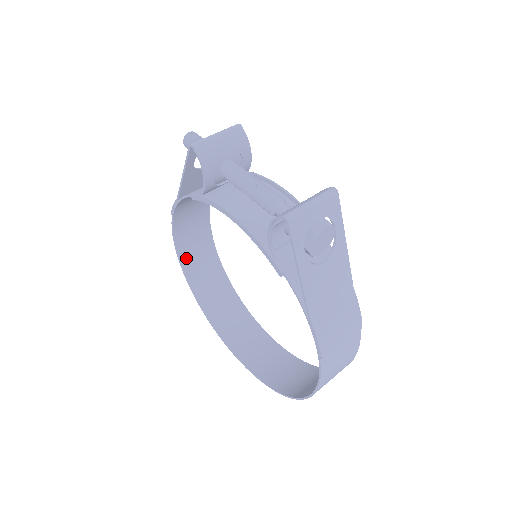
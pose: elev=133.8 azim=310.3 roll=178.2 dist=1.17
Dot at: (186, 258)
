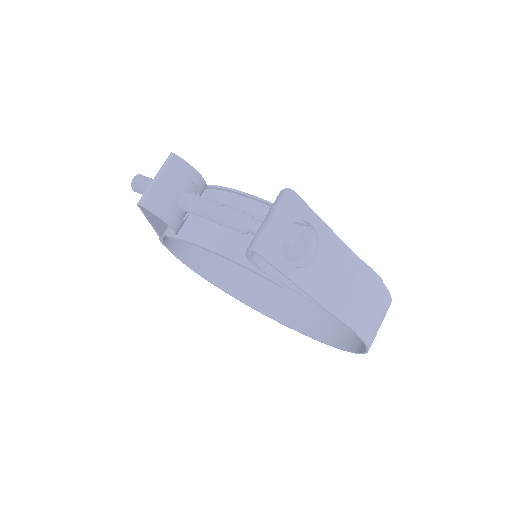
Dot at: (200, 266)
